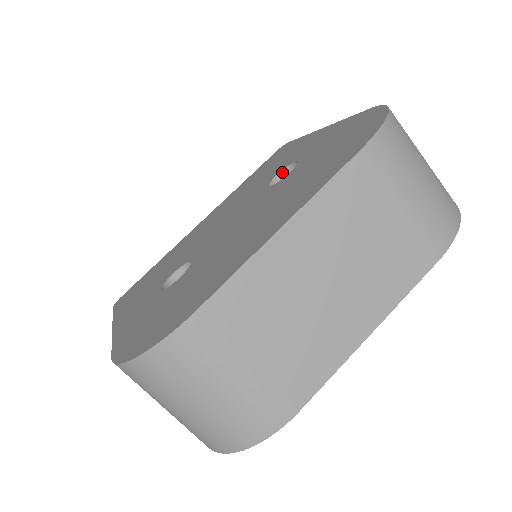
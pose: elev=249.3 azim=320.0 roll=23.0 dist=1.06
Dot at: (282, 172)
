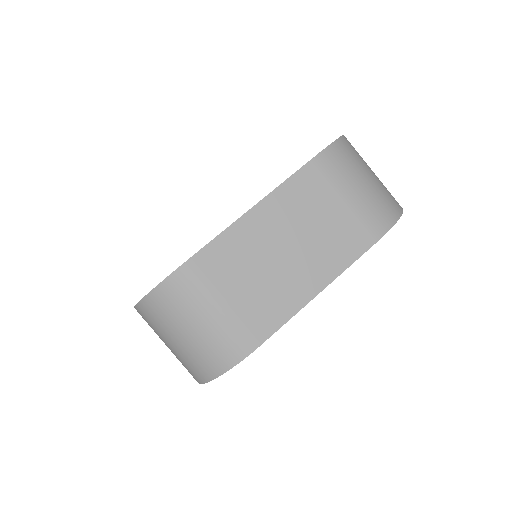
Dot at: occluded
